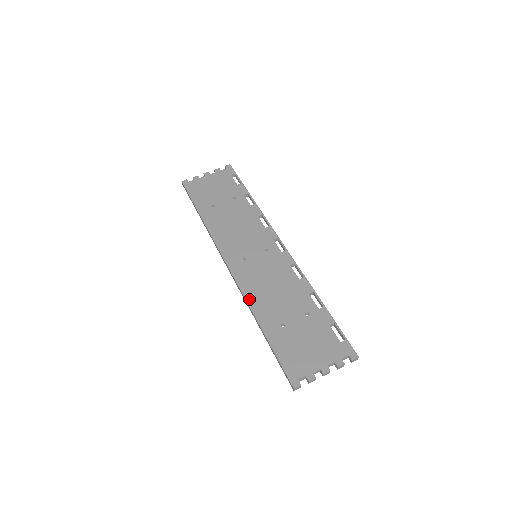
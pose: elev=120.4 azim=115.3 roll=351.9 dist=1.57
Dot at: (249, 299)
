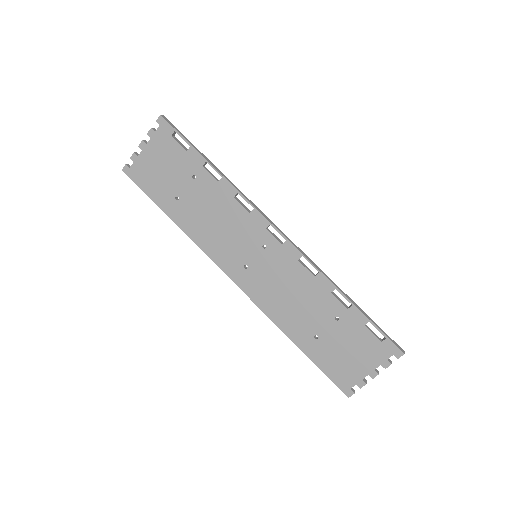
Dot at: (271, 316)
